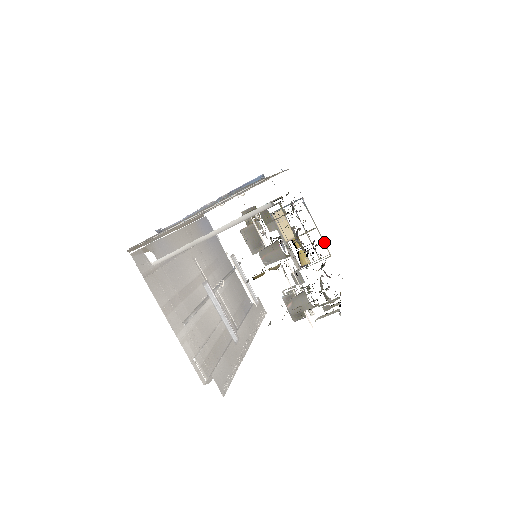
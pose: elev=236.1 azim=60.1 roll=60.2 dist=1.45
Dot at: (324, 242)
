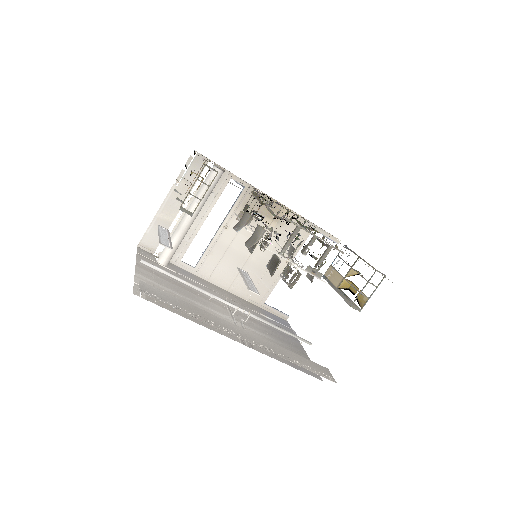
Dot at: (367, 263)
